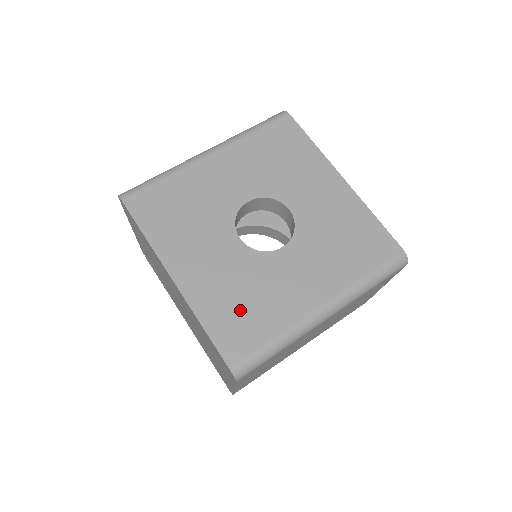
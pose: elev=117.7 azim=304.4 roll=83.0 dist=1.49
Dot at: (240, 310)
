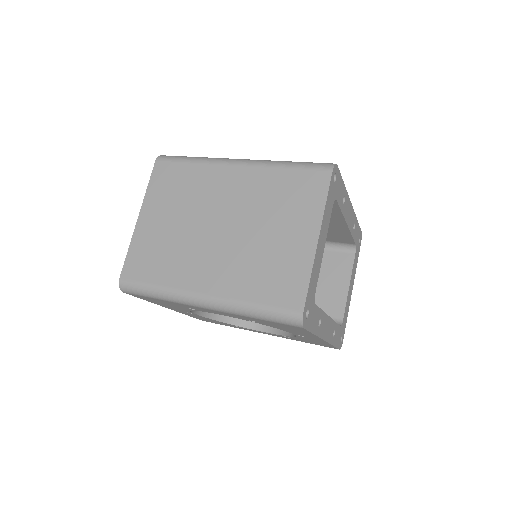
Dot at: occluded
